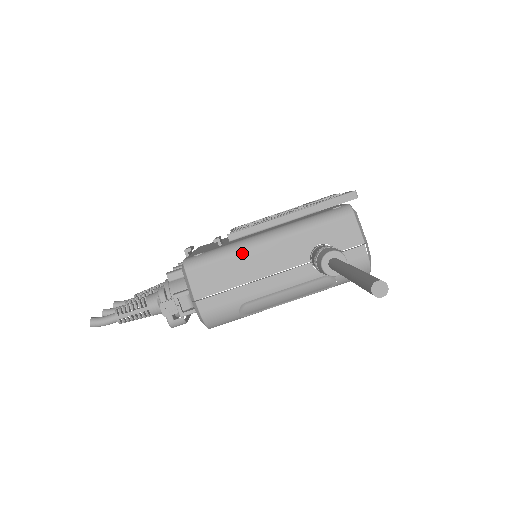
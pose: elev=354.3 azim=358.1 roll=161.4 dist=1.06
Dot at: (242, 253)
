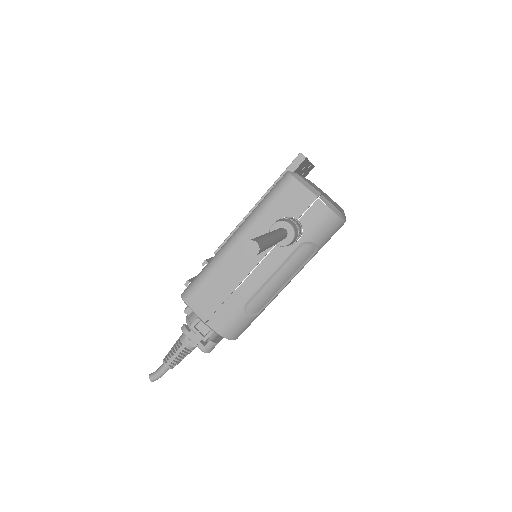
Dot at: (220, 264)
